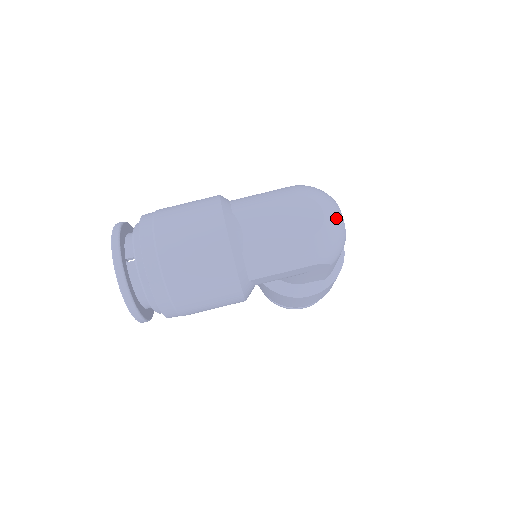
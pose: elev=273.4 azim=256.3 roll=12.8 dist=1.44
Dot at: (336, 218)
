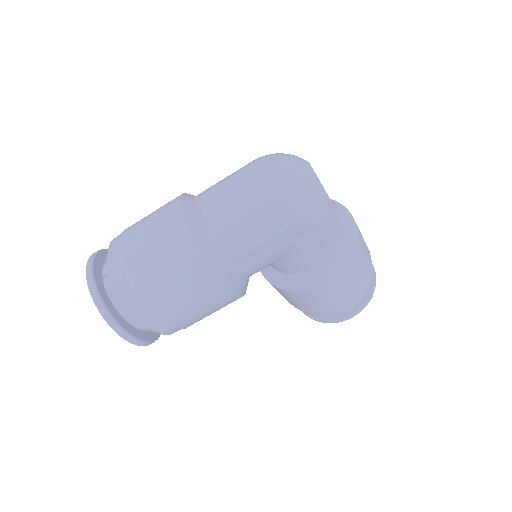
Dot at: (300, 170)
